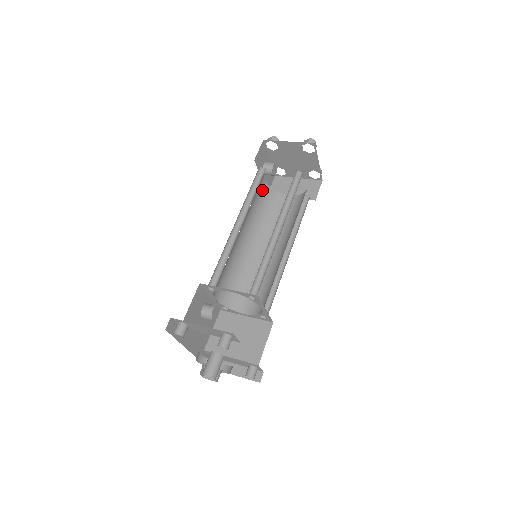
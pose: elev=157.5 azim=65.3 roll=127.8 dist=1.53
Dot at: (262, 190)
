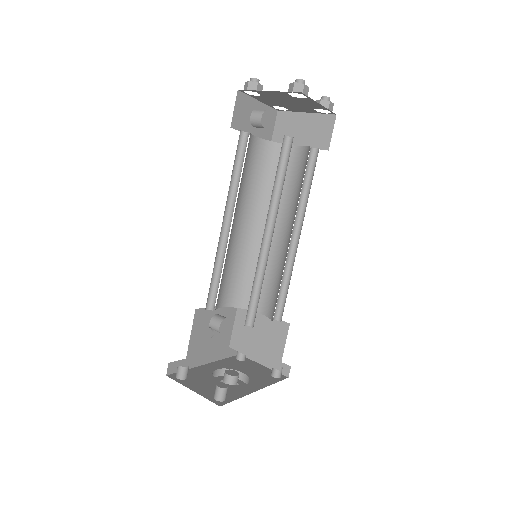
Dot at: (256, 153)
